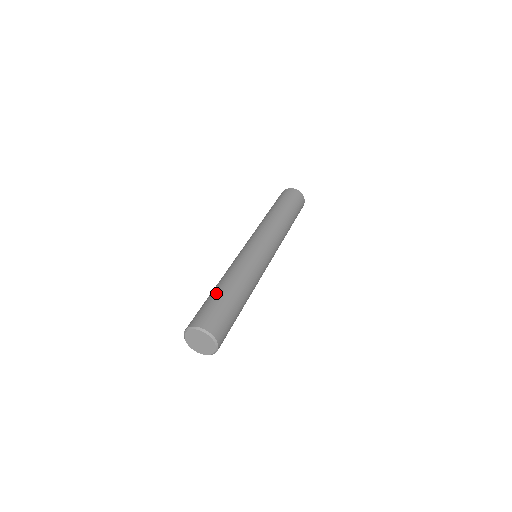
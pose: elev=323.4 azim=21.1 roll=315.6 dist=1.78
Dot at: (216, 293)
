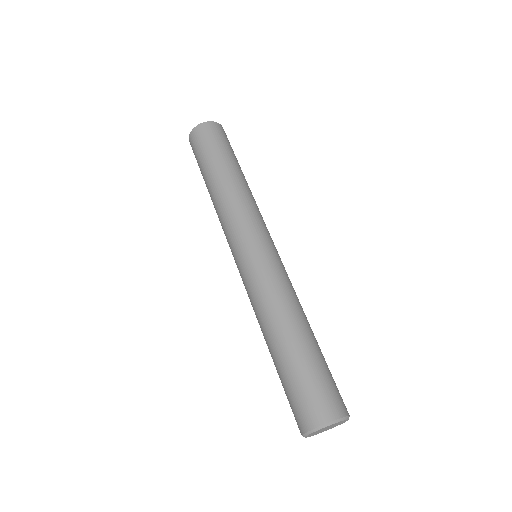
Dot at: (286, 360)
